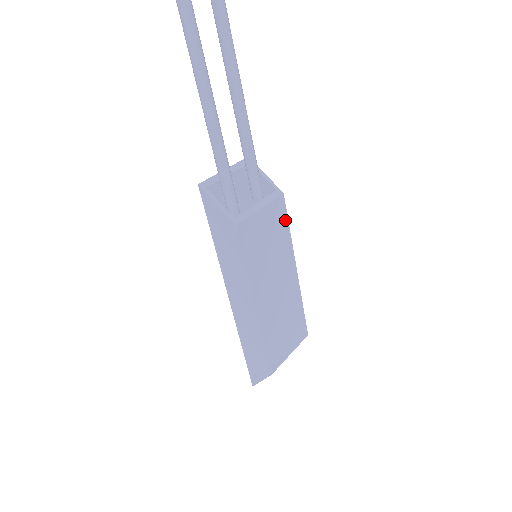
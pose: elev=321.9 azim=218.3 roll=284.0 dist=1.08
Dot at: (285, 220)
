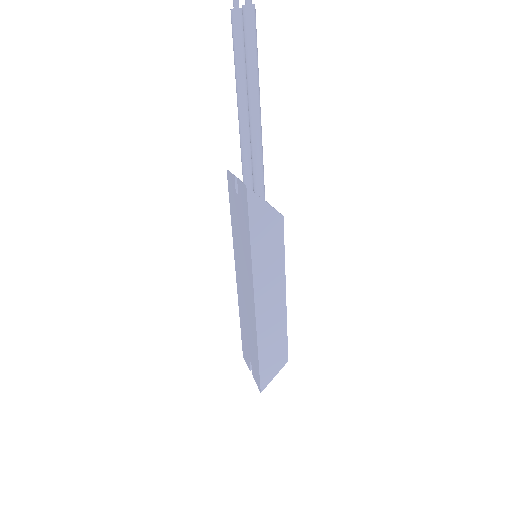
Dot at: occluded
